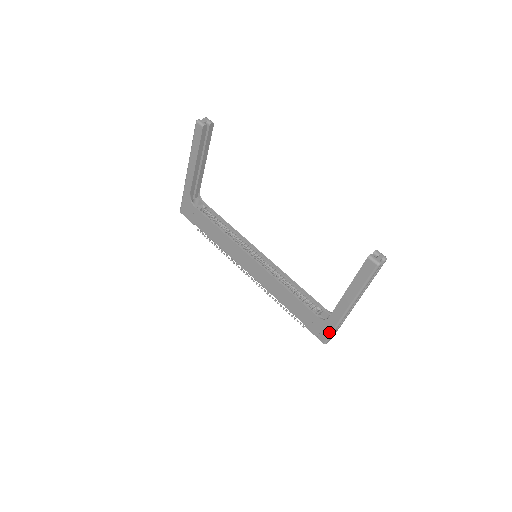
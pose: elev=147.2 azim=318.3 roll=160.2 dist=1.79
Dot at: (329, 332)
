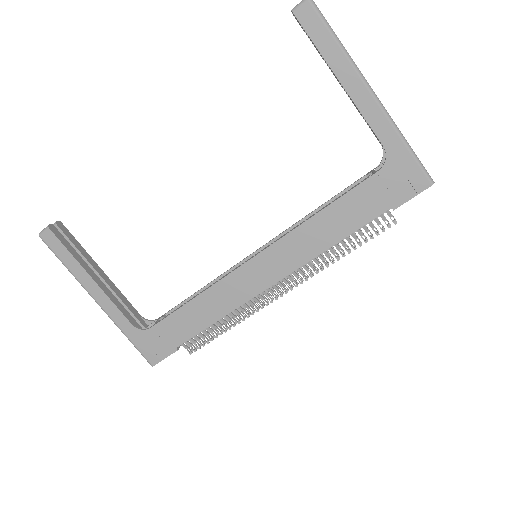
Dot at: (411, 160)
